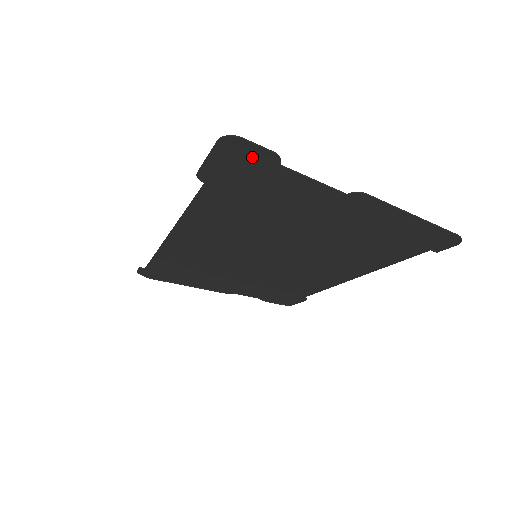
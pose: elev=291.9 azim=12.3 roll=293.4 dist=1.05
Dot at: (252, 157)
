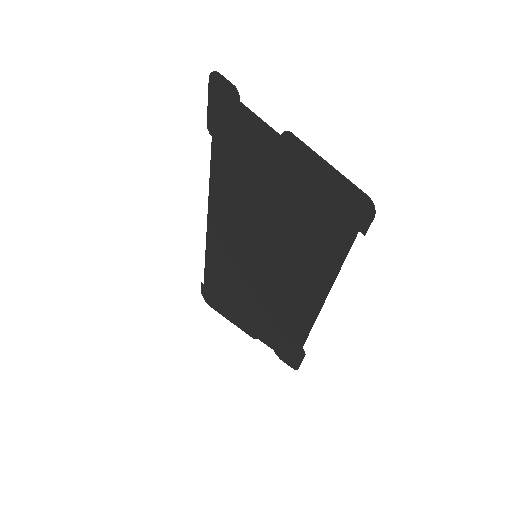
Dot at: (227, 96)
